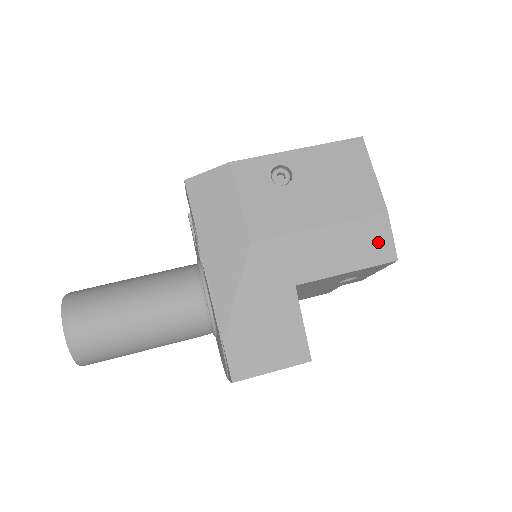
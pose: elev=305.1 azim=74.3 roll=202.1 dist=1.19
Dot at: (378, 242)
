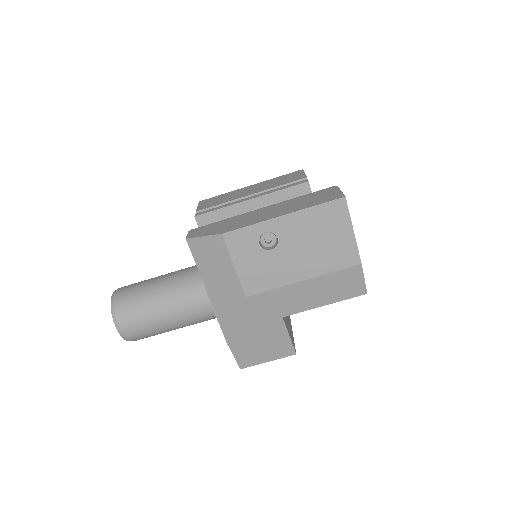
Dot at: (351, 284)
